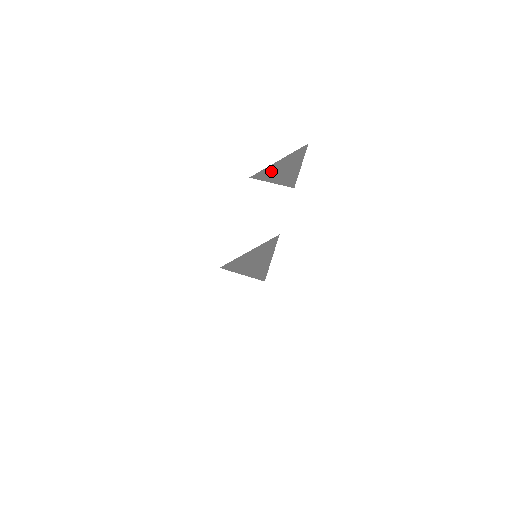
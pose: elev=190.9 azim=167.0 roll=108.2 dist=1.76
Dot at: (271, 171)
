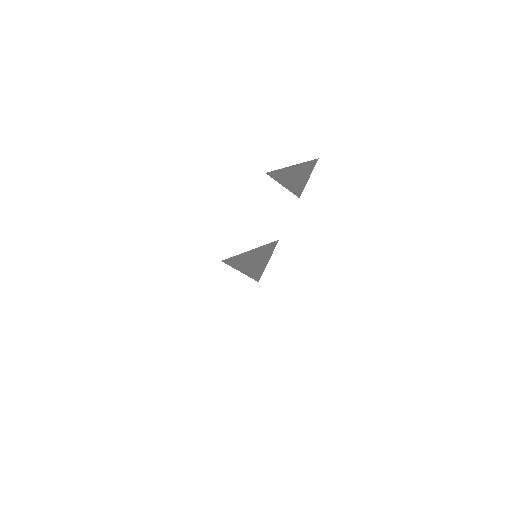
Dot at: (285, 174)
